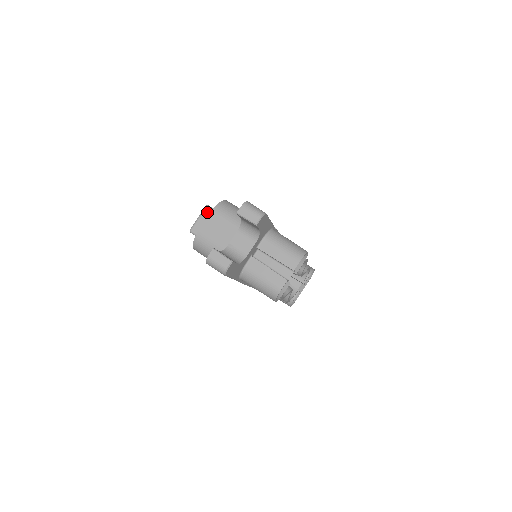
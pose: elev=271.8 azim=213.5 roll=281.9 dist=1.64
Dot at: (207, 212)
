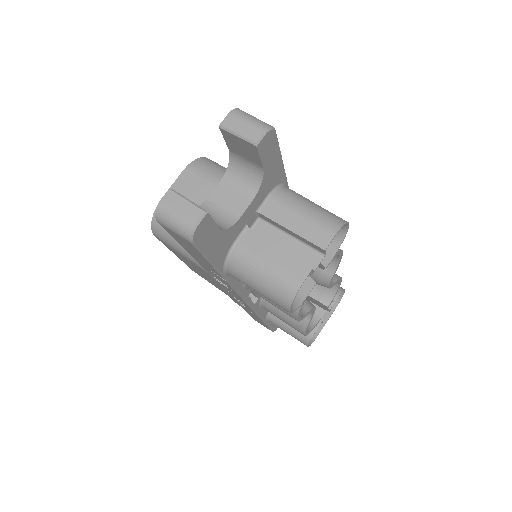
Dot at: occluded
